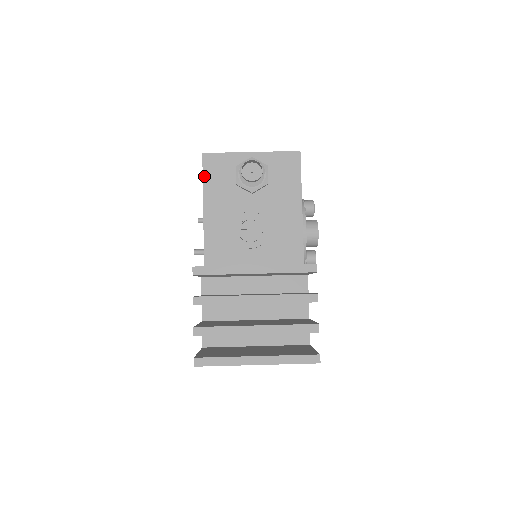
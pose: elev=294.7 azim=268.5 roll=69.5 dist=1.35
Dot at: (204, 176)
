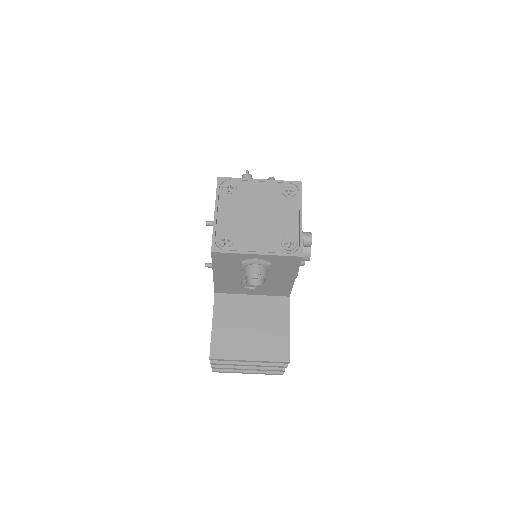
Dot at: (213, 262)
